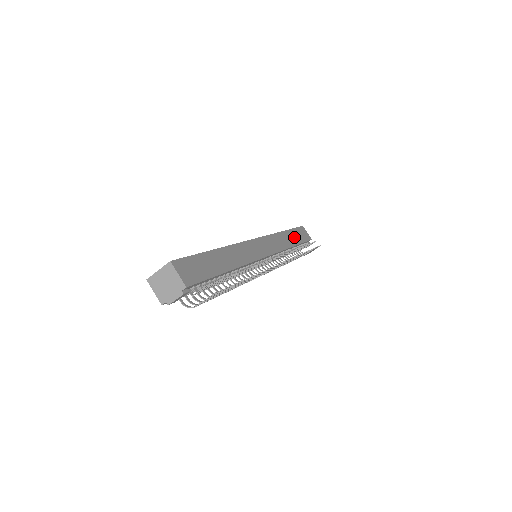
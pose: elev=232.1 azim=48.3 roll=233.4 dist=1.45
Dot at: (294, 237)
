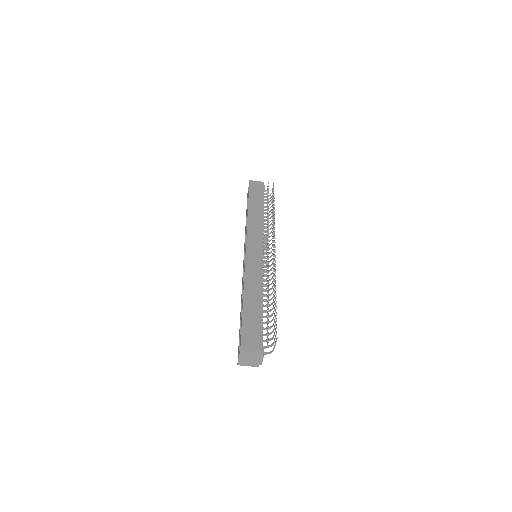
Dot at: (256, 203)
